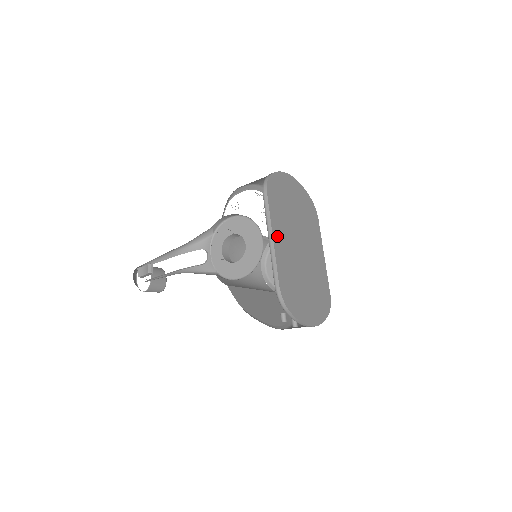
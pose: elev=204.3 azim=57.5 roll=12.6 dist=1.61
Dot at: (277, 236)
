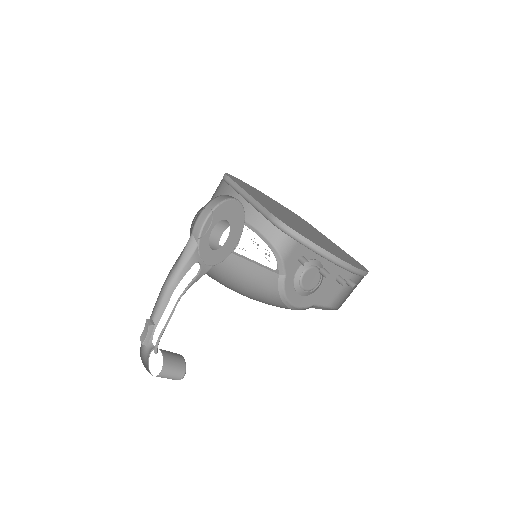
Dot at: occluded
